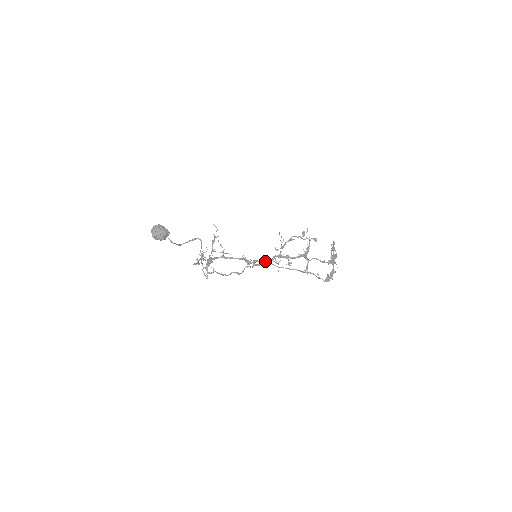
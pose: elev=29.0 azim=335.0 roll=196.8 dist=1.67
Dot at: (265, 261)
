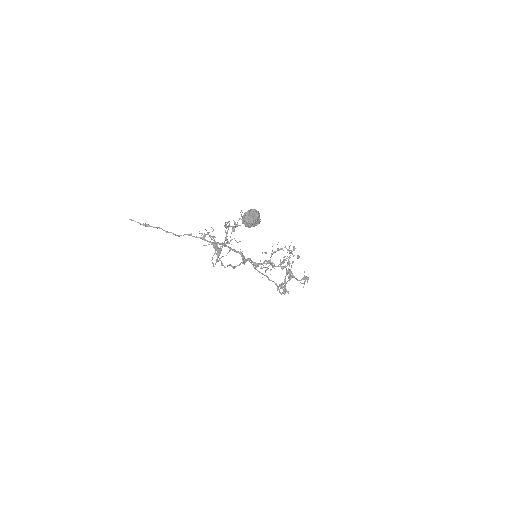
Dot at: (258, 263)
